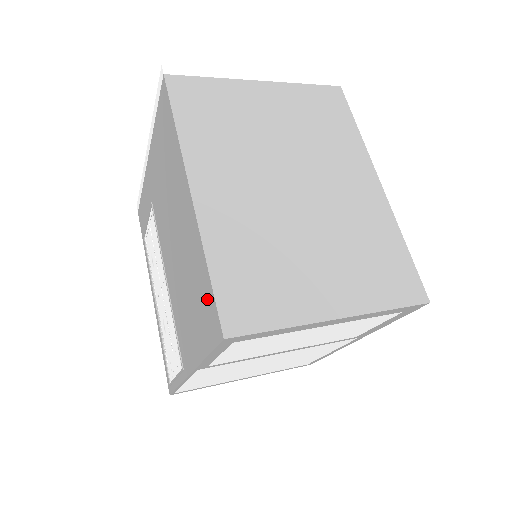
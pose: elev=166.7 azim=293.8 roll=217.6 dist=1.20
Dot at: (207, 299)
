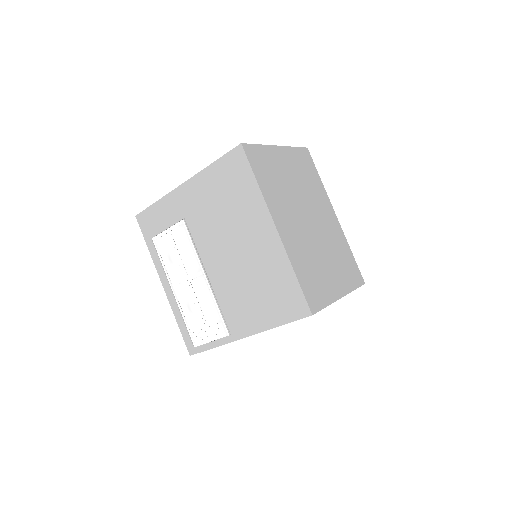
Dot at: (291, 293)
